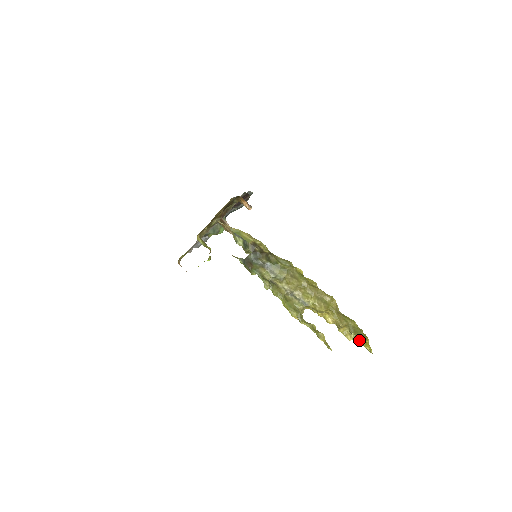
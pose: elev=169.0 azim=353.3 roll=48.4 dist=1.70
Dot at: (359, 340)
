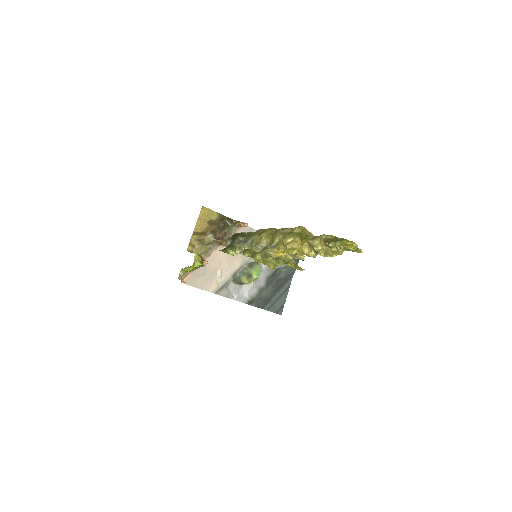
Dot at: (336, 245)
